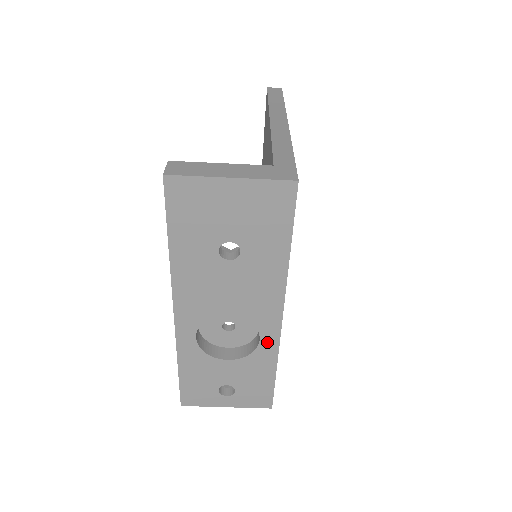
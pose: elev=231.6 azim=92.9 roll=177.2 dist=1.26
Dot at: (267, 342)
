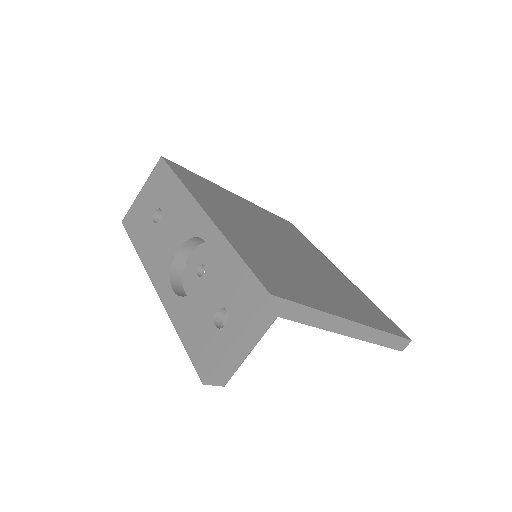
Dot at: (211, 238)
